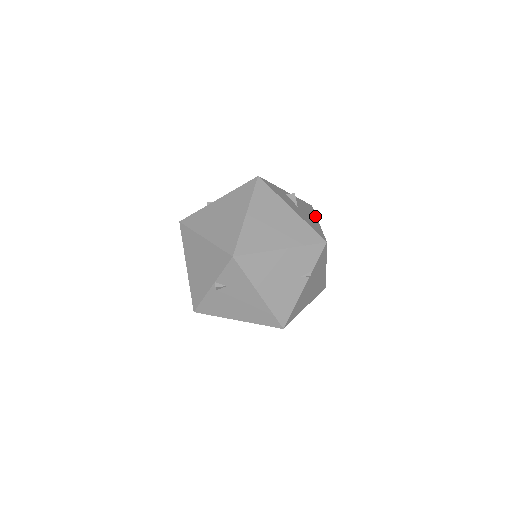
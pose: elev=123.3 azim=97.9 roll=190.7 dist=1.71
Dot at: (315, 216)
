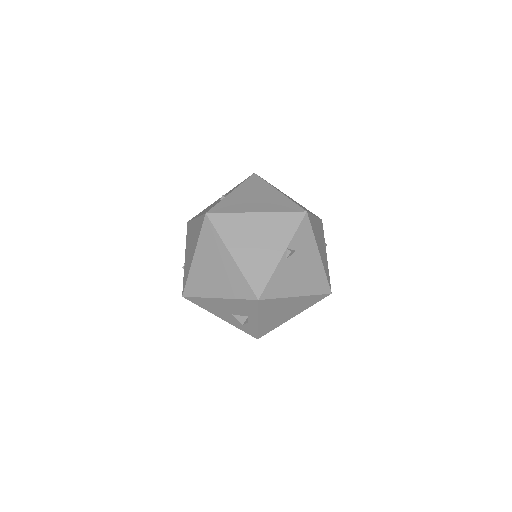
Dot at: occluded
